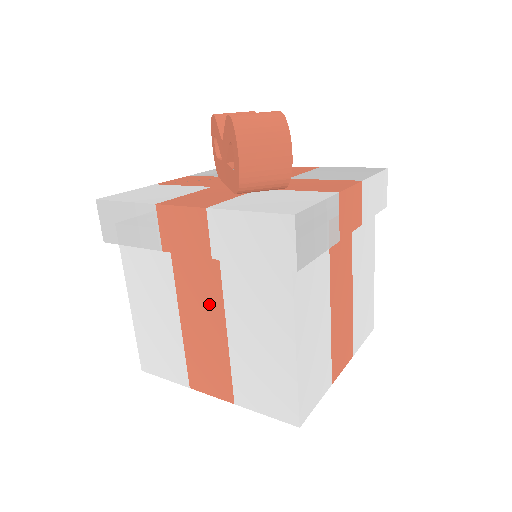
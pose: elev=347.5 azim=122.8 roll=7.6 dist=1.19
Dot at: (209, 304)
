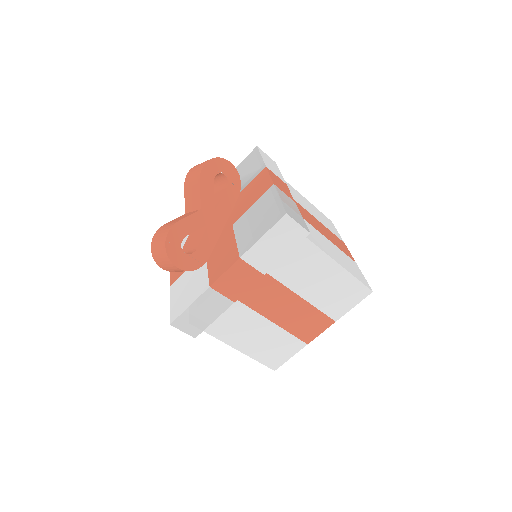
Dot at: occluded
